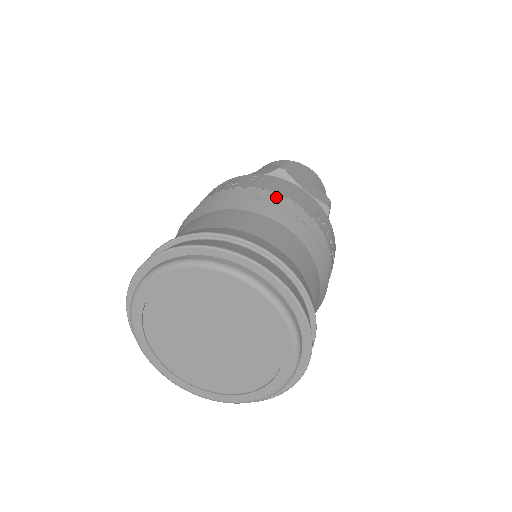
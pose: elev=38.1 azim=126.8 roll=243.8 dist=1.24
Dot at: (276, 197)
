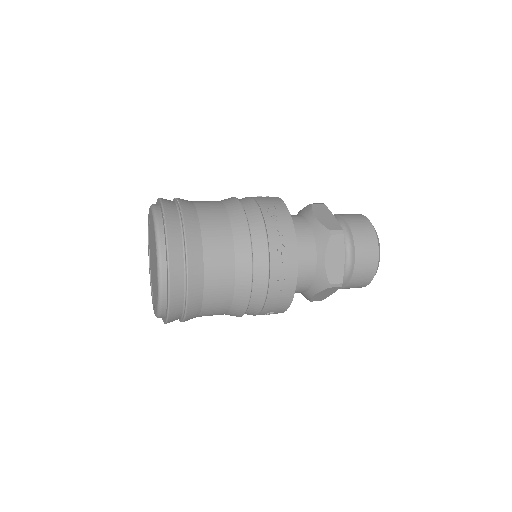
Dot at: (248, 199)
